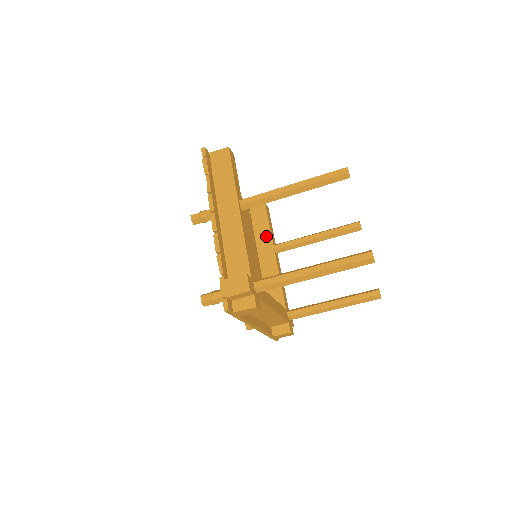
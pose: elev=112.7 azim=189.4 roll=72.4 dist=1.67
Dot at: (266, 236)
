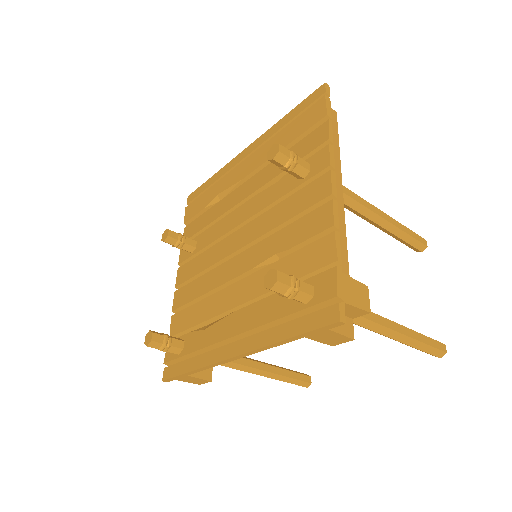
Dot at: occluded
